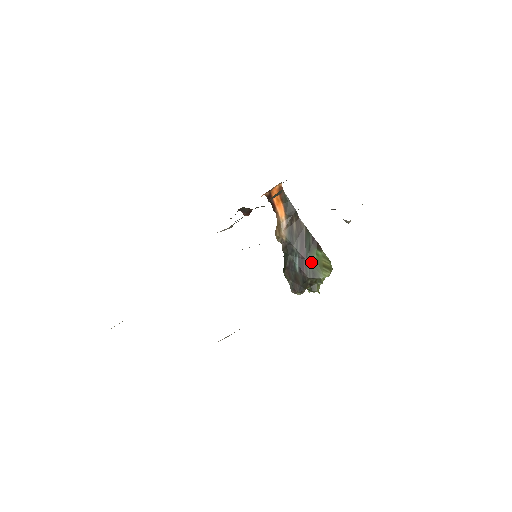
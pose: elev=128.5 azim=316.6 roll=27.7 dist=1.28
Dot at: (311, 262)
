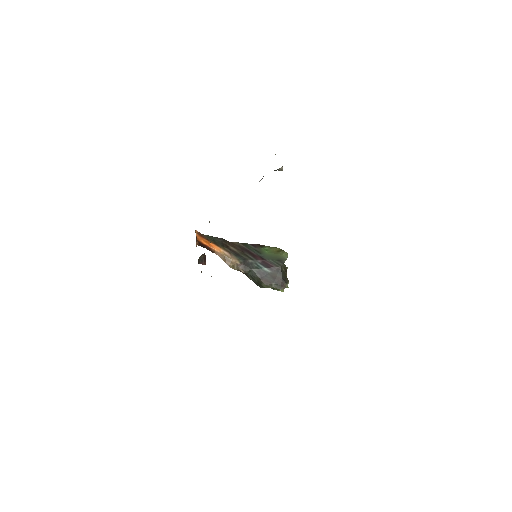
Dot at: (269, 257)
